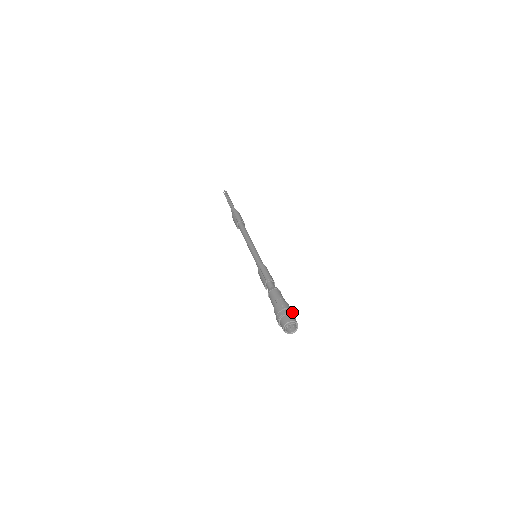
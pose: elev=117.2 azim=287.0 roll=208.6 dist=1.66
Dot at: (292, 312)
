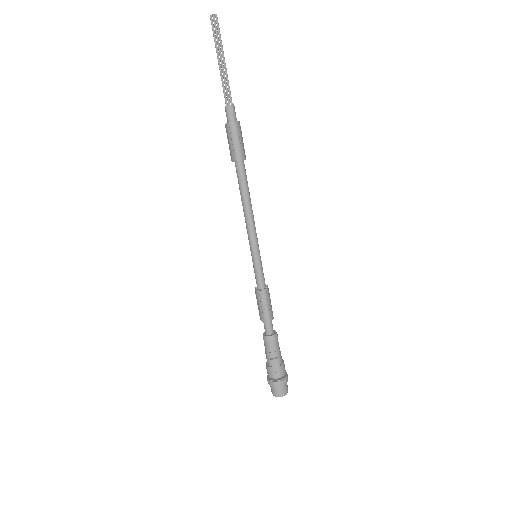
Dot at: (286, 383)
